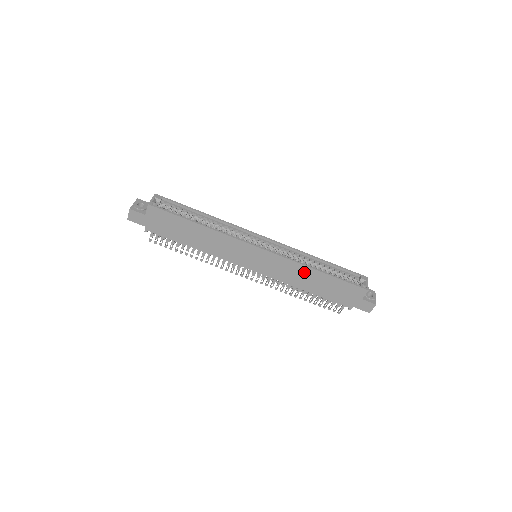
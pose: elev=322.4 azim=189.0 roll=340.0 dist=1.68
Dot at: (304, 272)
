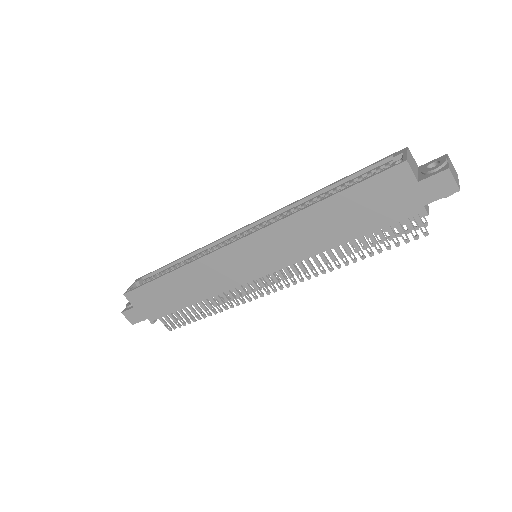
Dot at: (305, 222)
